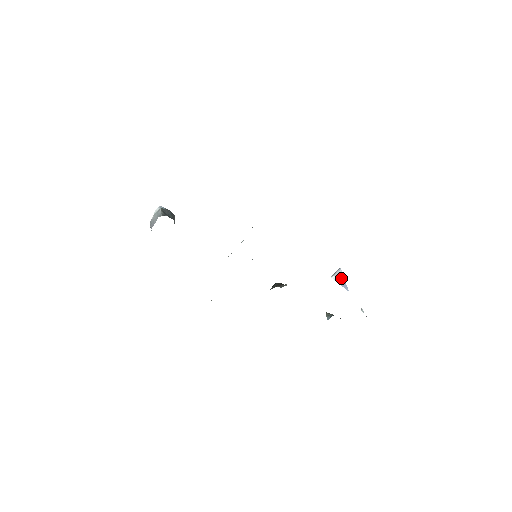
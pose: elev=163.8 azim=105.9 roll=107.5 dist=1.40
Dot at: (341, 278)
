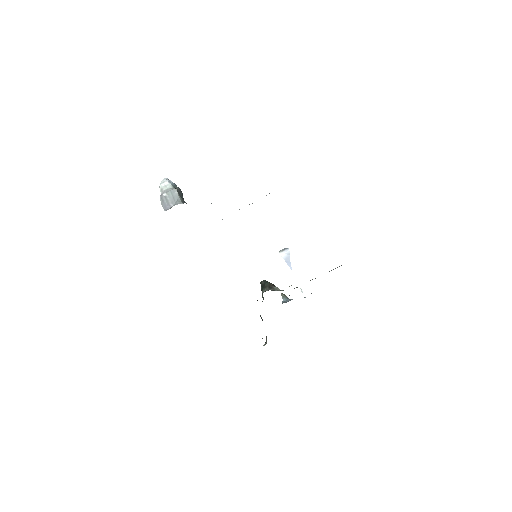
Dot at: (288, 257)
